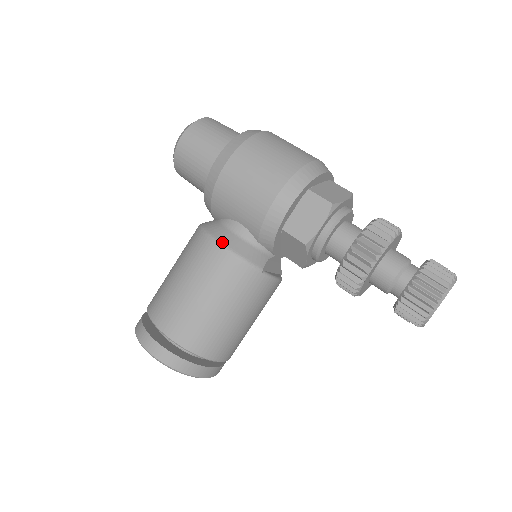
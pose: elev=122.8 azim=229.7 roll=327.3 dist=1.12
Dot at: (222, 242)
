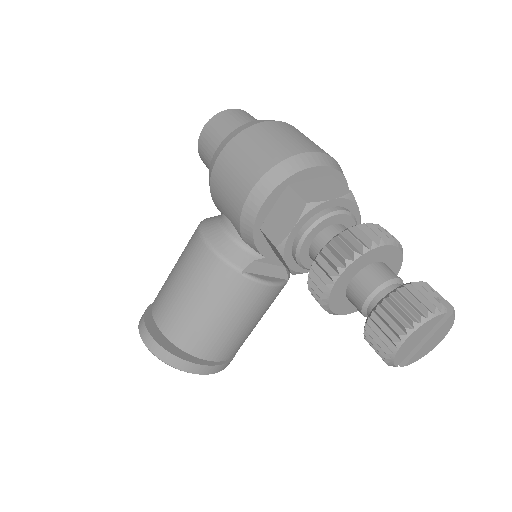
Dot at: (206, 237)
